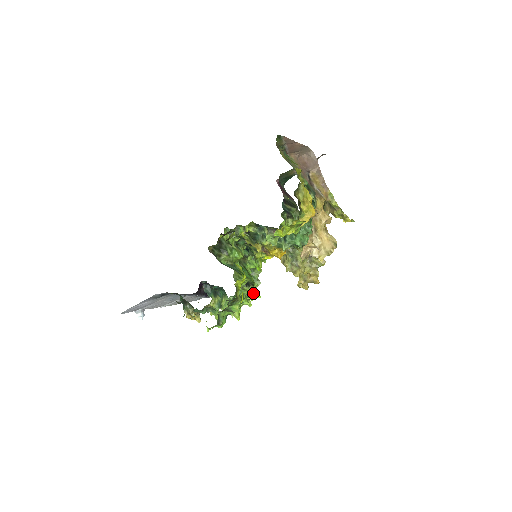
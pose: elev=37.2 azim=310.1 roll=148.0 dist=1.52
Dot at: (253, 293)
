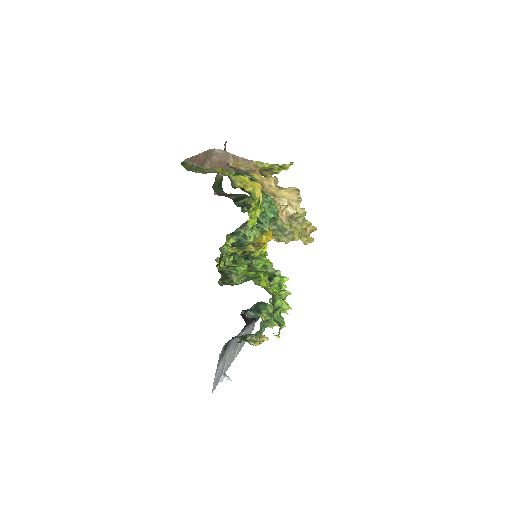
Dot at: (281, 282)
